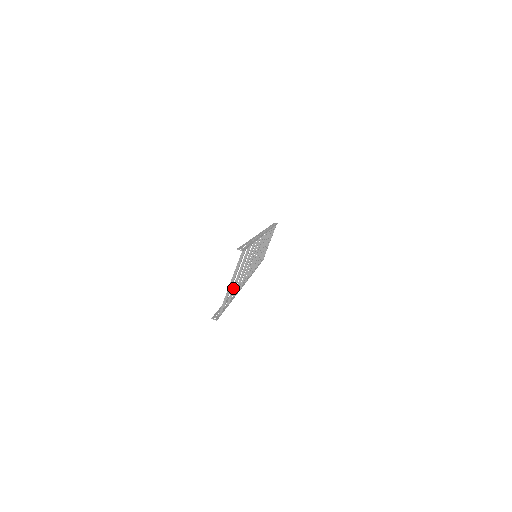
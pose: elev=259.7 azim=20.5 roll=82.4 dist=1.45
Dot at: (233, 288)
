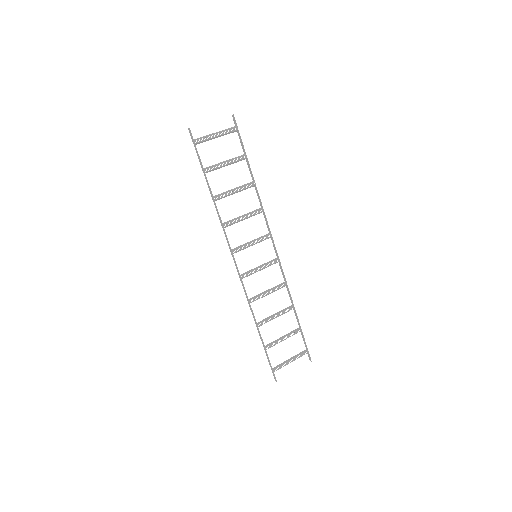
Dot at: (215, 165)
